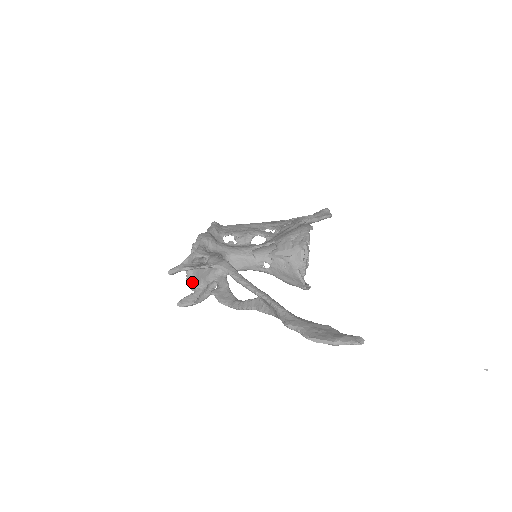
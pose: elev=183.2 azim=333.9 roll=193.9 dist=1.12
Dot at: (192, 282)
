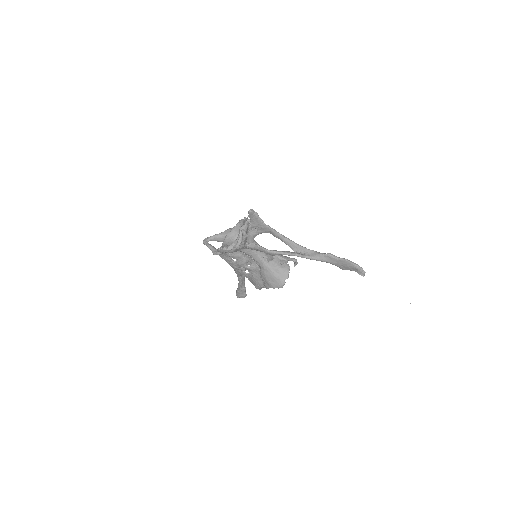
Dot at: (245, 230)
